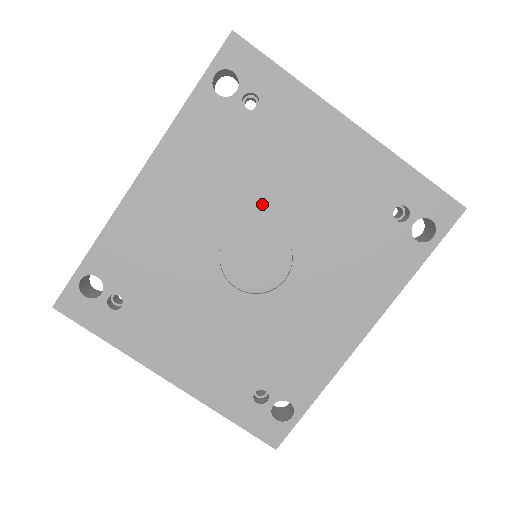
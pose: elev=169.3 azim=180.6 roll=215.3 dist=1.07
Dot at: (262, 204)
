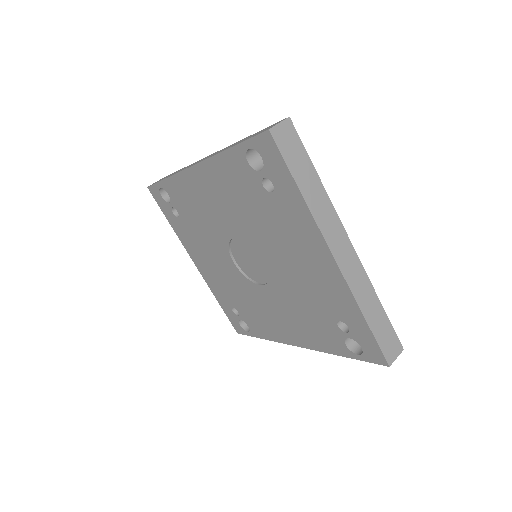
Dot at: (259, 243)
